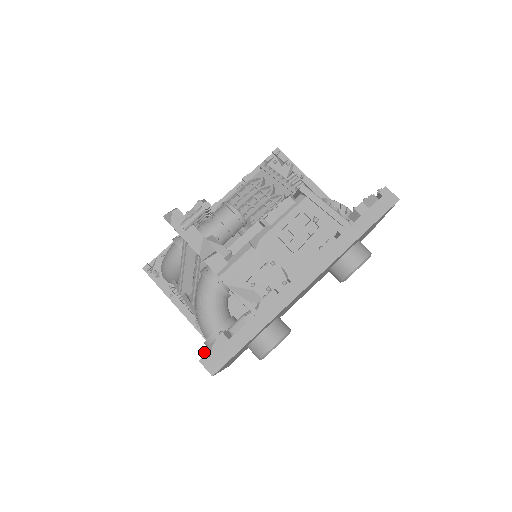
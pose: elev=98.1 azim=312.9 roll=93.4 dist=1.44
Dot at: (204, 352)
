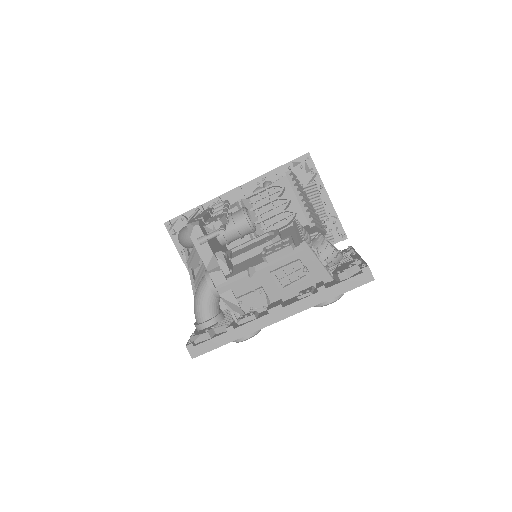
Dot at: (191, 338)
